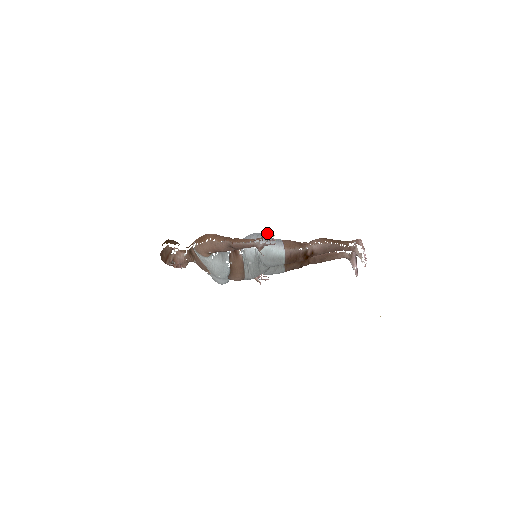
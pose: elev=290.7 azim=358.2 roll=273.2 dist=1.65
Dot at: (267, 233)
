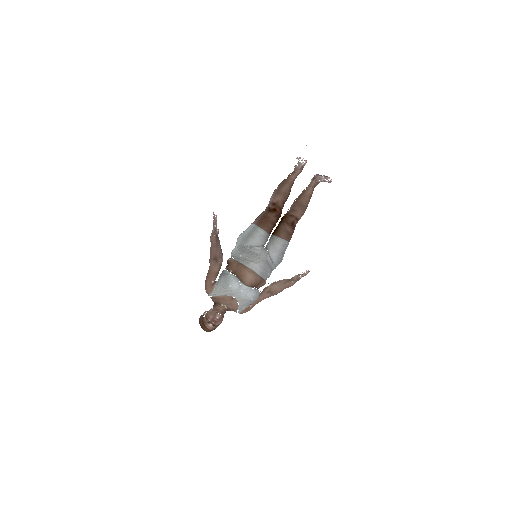
Dot at: occluded
